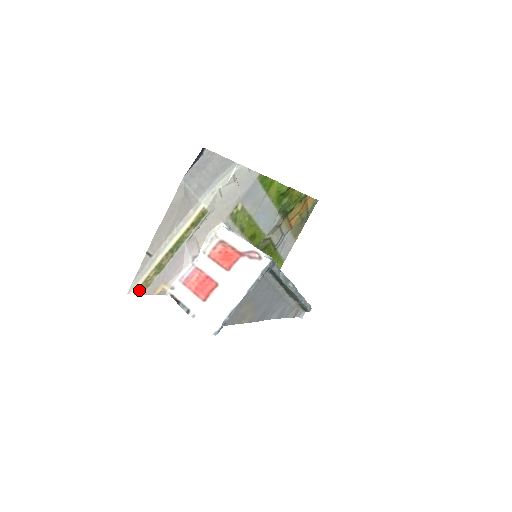
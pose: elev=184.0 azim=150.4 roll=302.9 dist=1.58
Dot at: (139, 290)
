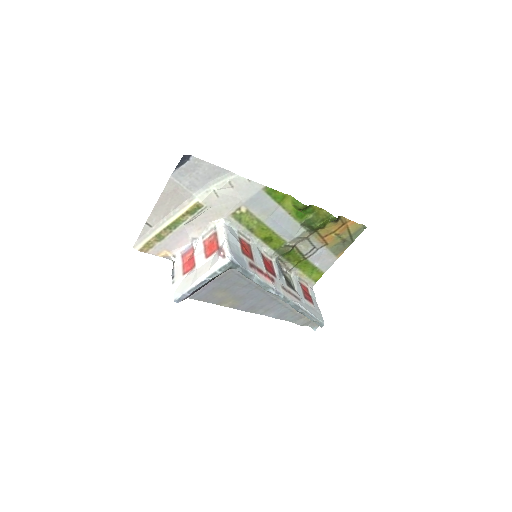
Dot at: (142, 248)
